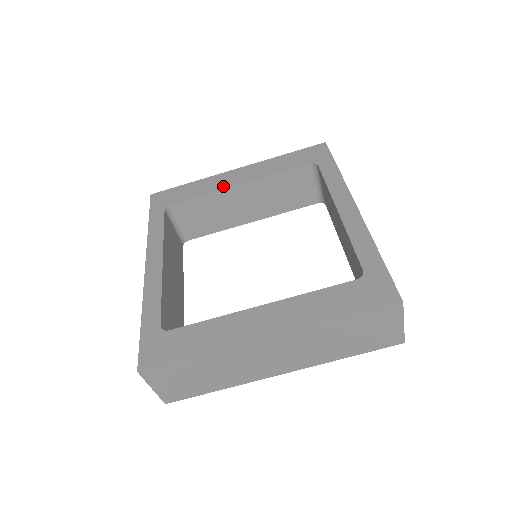
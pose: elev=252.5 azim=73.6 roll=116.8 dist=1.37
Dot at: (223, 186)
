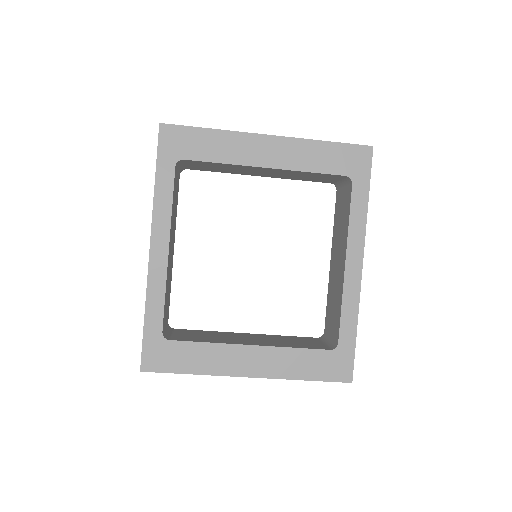
Dot at: (248, 160)
